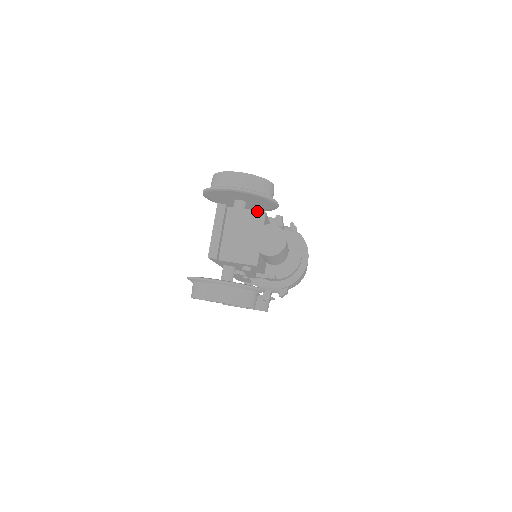
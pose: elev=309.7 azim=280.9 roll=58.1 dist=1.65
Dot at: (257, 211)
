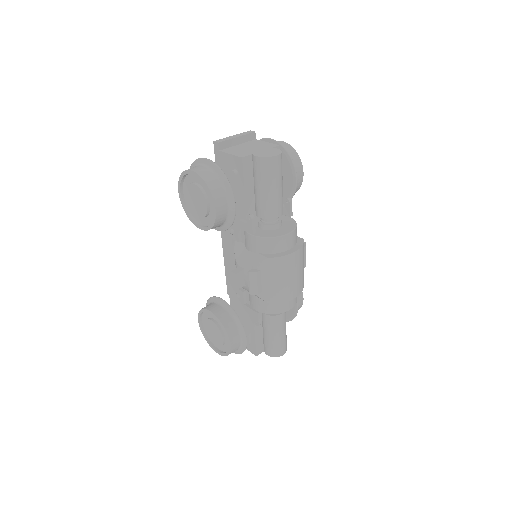
Dot at: (273, 144)
